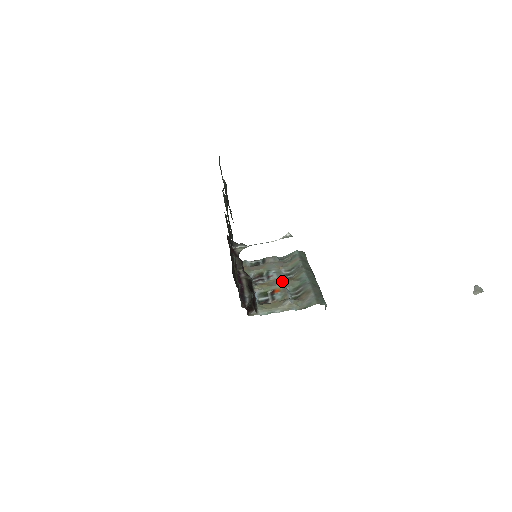
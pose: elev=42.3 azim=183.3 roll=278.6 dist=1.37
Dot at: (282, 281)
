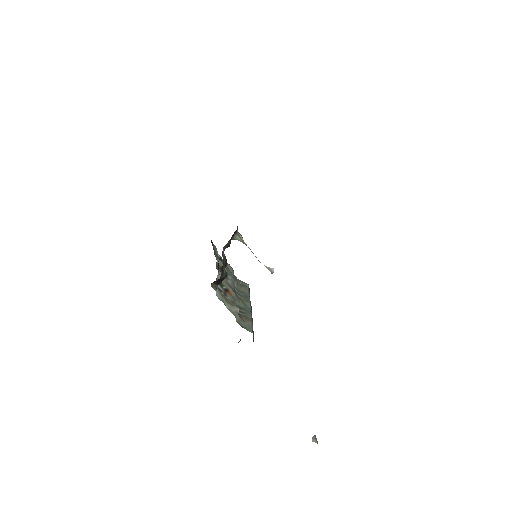
Dot at: occluded
